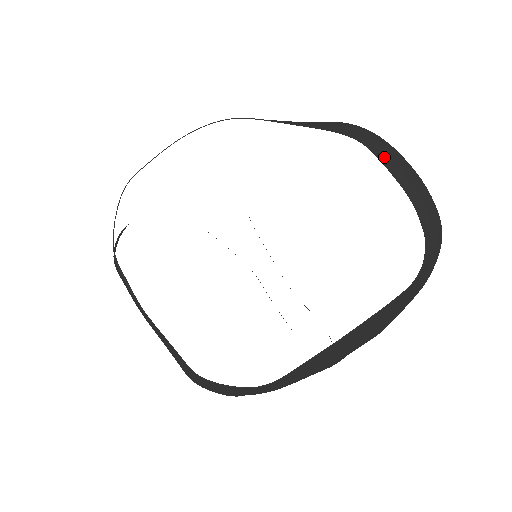
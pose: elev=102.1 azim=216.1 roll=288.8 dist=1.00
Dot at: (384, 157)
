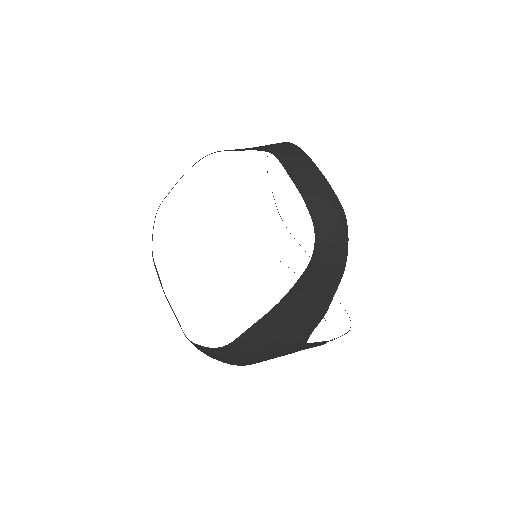
Dot at: (288, 163)
